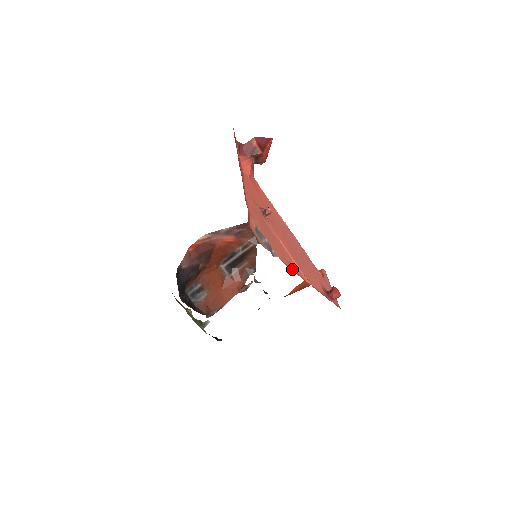
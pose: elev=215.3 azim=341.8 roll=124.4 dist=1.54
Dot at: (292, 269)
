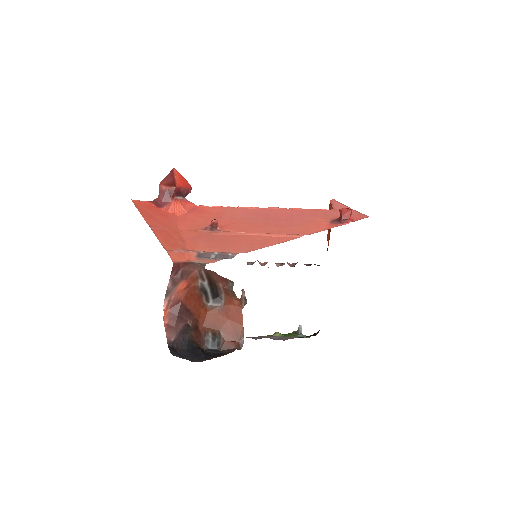
Dot at: (268, 246)
